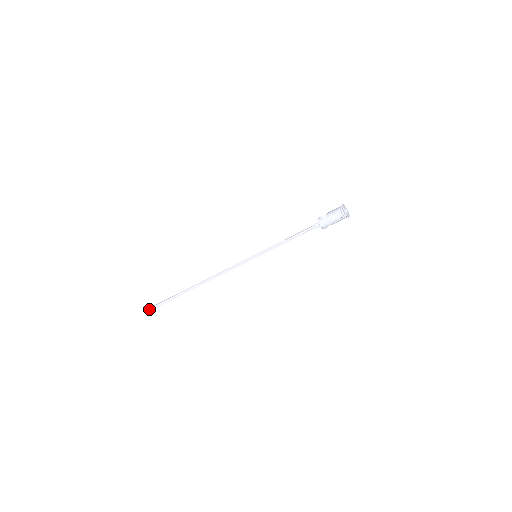
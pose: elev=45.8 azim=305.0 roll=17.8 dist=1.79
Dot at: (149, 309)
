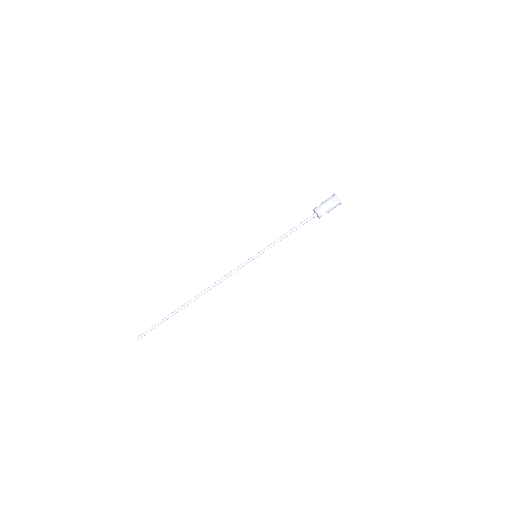
Dot at: (136, 338)
